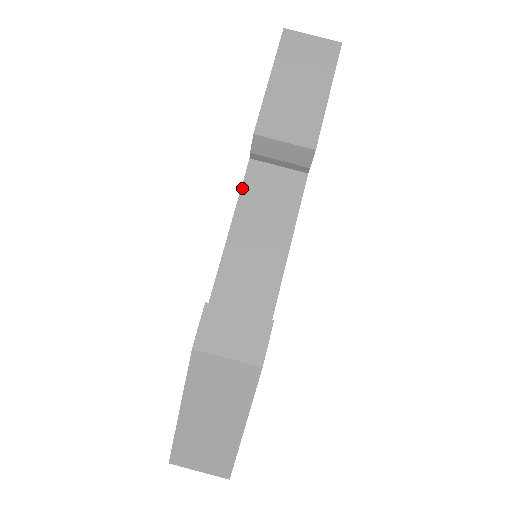
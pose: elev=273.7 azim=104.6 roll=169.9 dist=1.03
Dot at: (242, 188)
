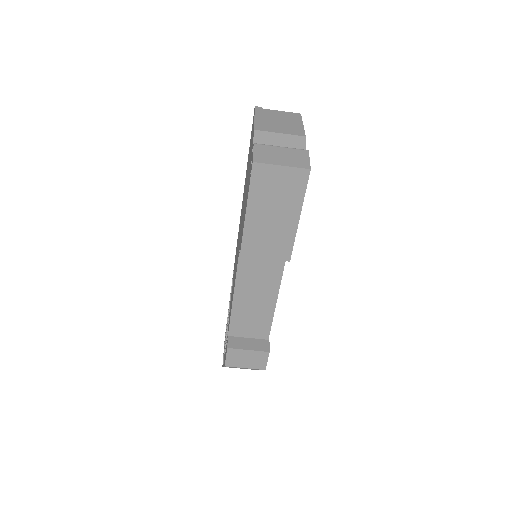
Dot at: (238, 268)
